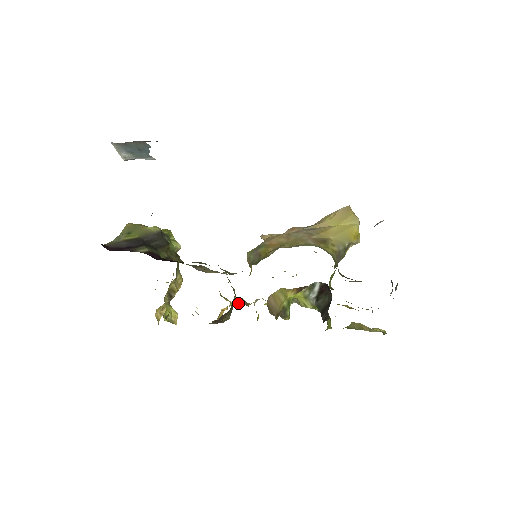
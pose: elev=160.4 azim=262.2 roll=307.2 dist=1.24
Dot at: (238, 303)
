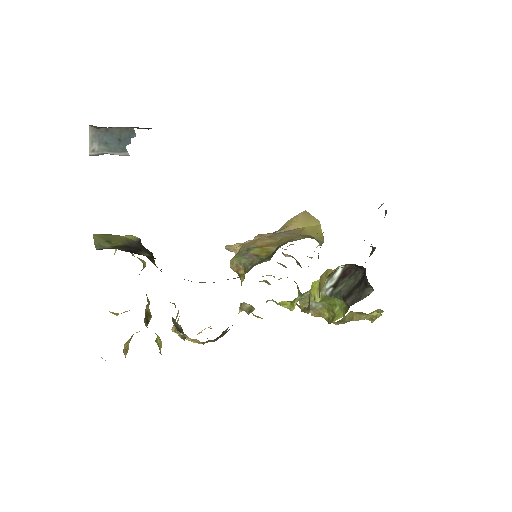
Dot at: (240, 311)
